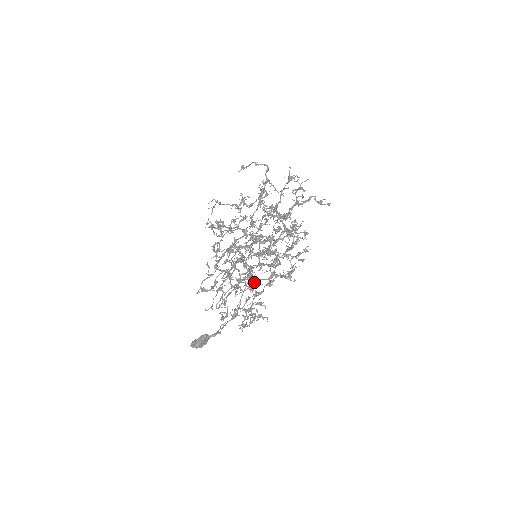
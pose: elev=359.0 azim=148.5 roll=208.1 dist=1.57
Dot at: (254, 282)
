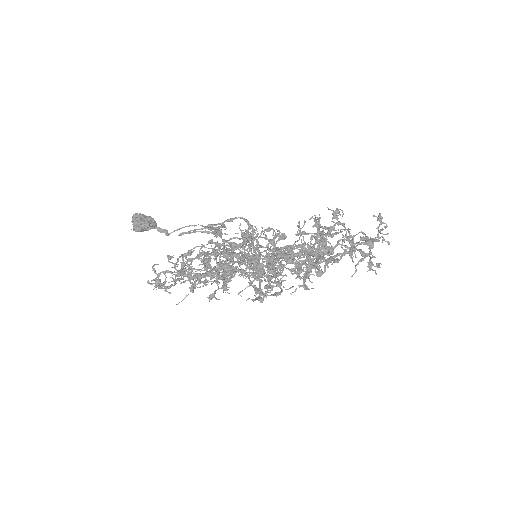
Dot at: occluded
